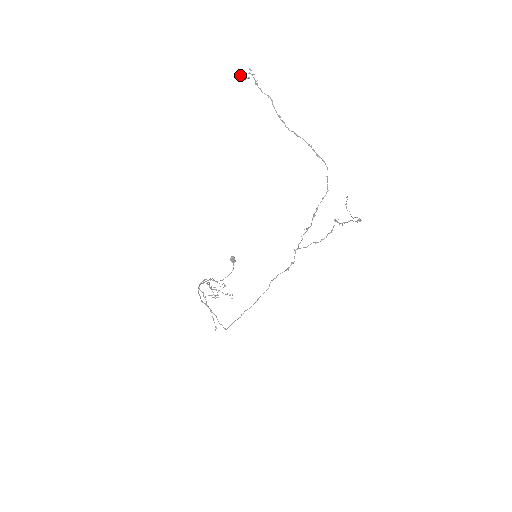
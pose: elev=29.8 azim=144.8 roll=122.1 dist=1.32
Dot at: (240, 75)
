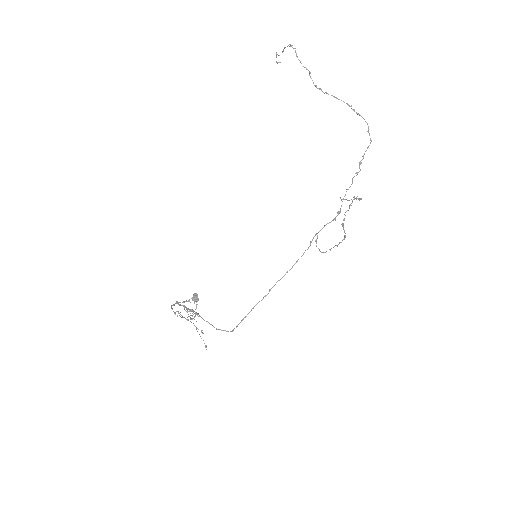
Dot at: (276, 54)
